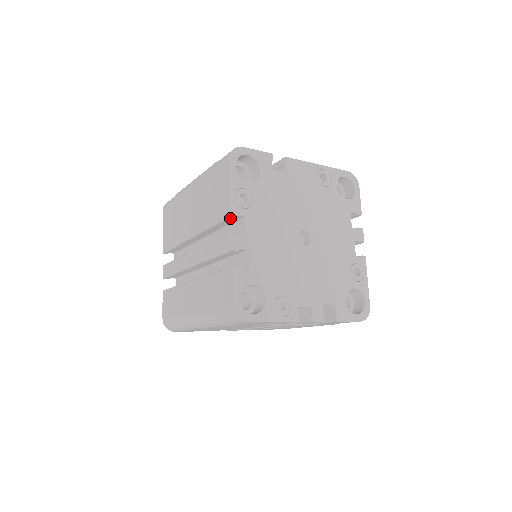
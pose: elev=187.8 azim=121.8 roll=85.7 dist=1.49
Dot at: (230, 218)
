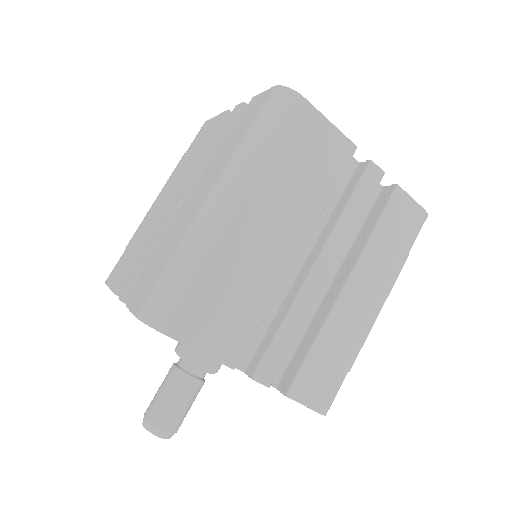
Dot at: (227, 118)
